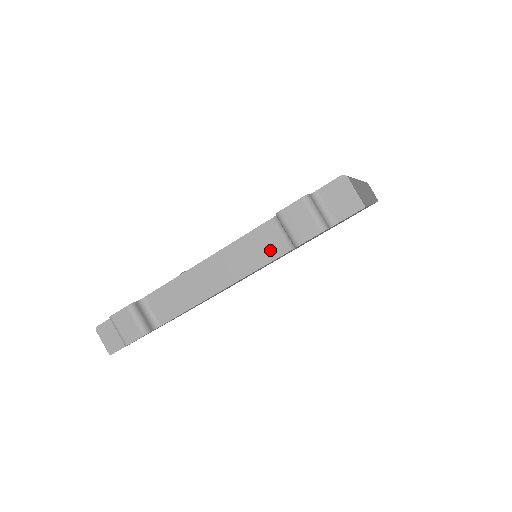
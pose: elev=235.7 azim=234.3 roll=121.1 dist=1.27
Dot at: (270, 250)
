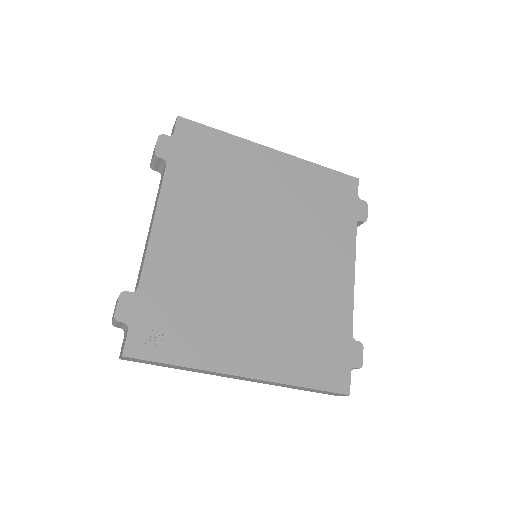
Dot at: occluded
